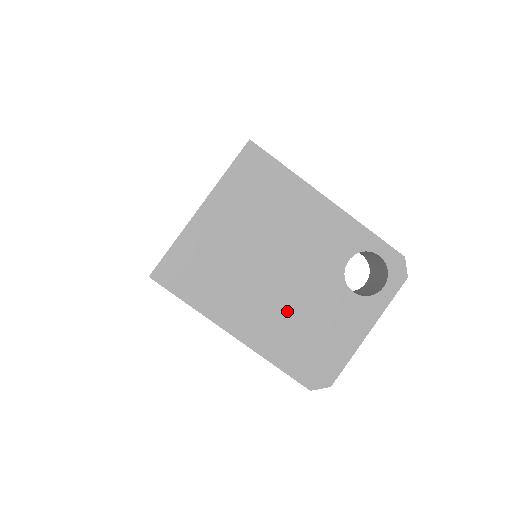
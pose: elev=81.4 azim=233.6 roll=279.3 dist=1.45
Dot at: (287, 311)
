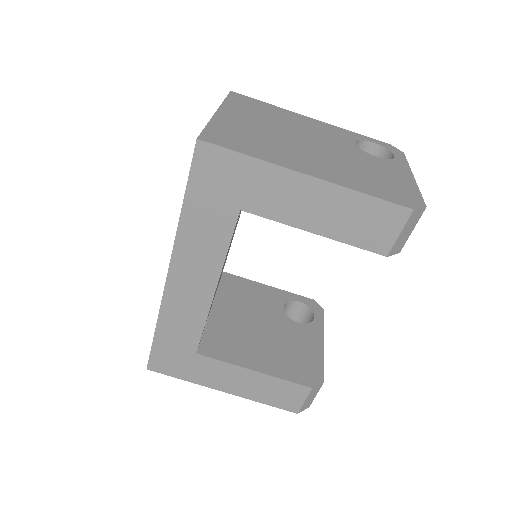
Dot at: (340, 163)
